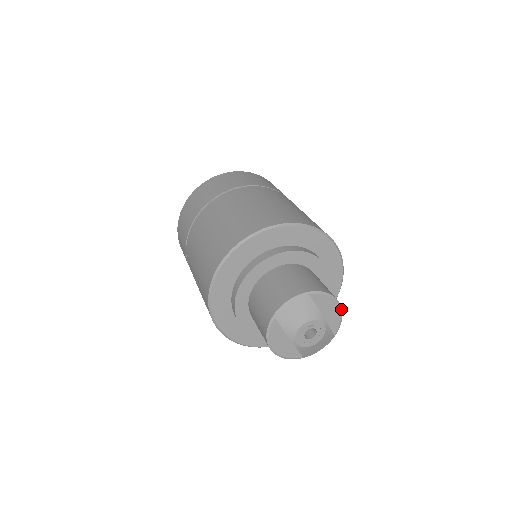
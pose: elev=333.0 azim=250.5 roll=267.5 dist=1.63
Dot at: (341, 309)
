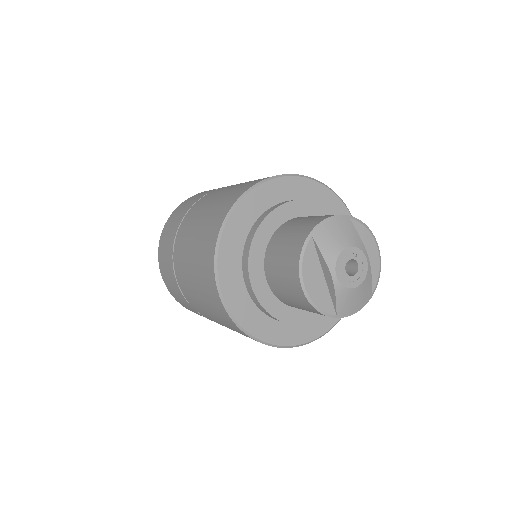
Dot at: (380, 257)
